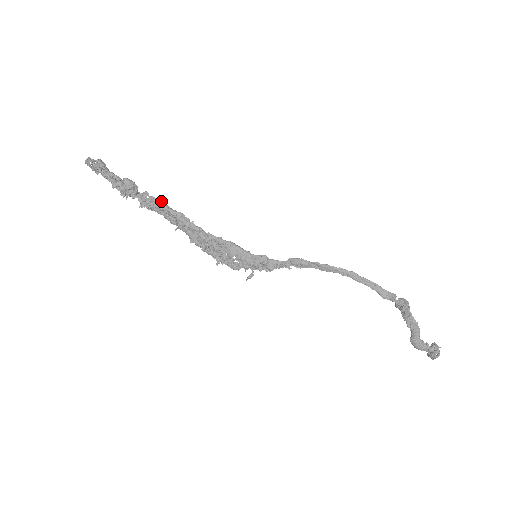
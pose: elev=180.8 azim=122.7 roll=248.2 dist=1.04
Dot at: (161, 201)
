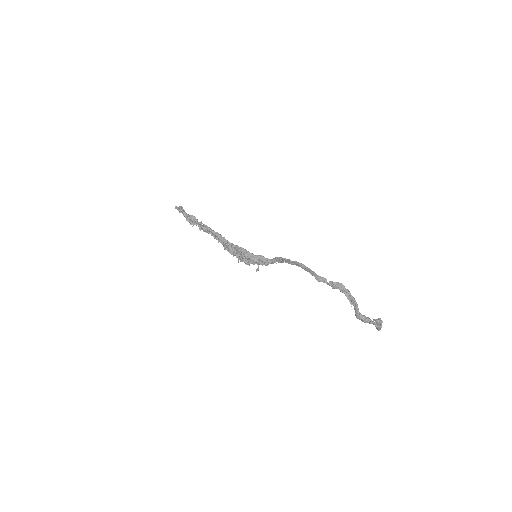
Dot at: occluded
